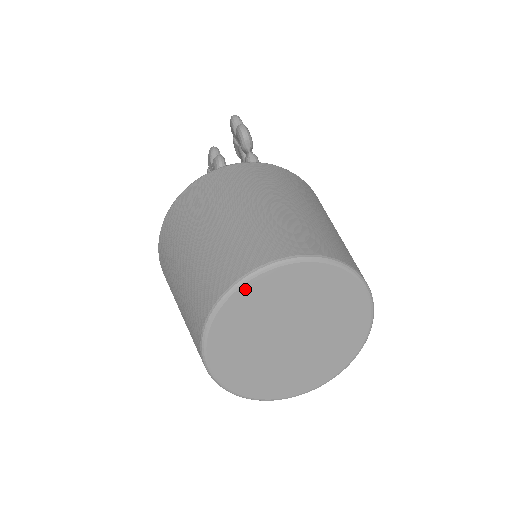
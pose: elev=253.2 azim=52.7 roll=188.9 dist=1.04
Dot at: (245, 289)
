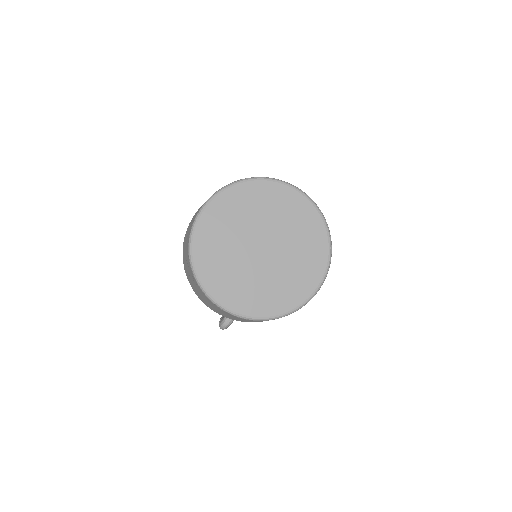
Dot at: (262, 184)
